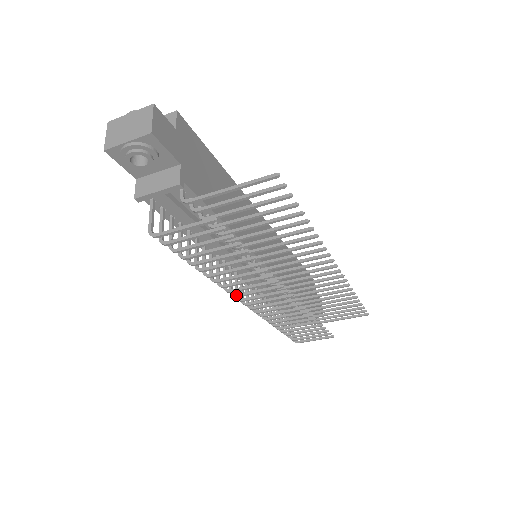
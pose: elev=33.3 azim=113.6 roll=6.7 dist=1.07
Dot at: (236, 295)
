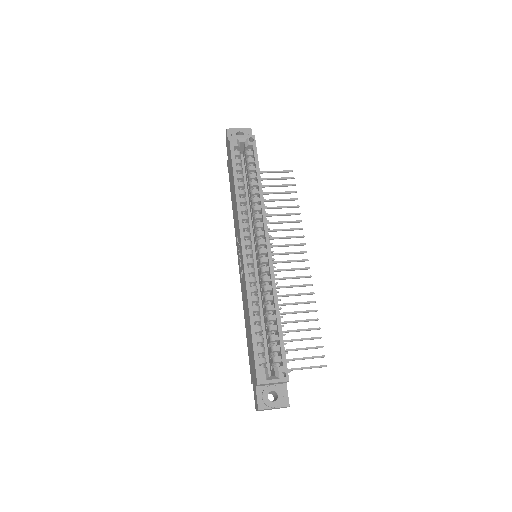
Dot at: occluded
